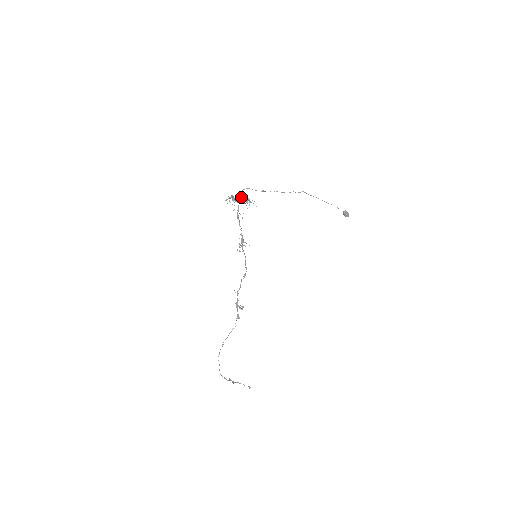
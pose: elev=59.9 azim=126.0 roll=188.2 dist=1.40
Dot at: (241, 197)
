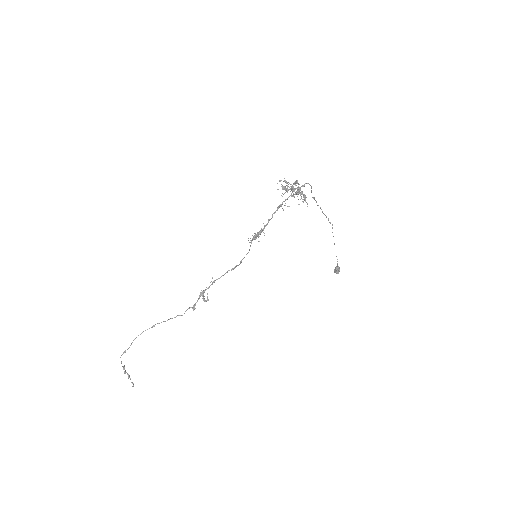
Dot at: (299, 189)
